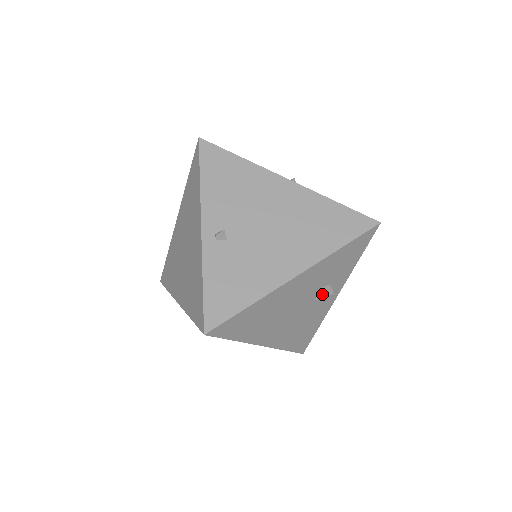
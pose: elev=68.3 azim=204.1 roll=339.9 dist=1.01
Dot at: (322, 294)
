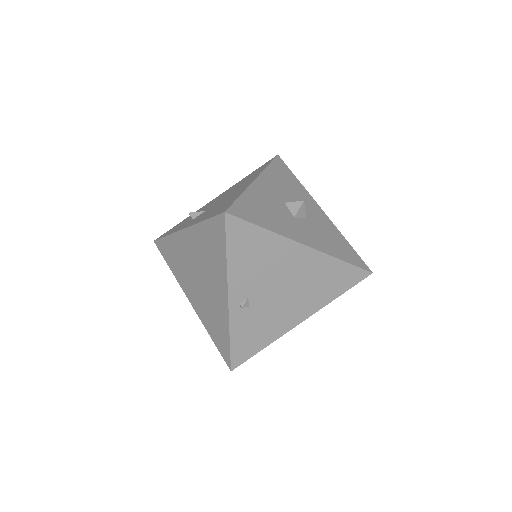
Dot at: occluded
